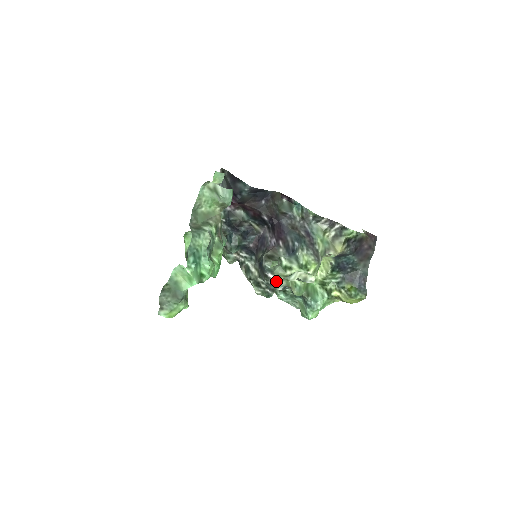
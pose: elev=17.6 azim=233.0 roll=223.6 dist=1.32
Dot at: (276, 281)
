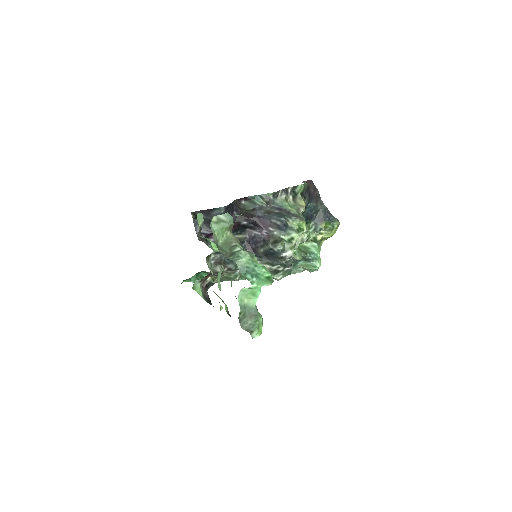
Dot at: (292, 254)
